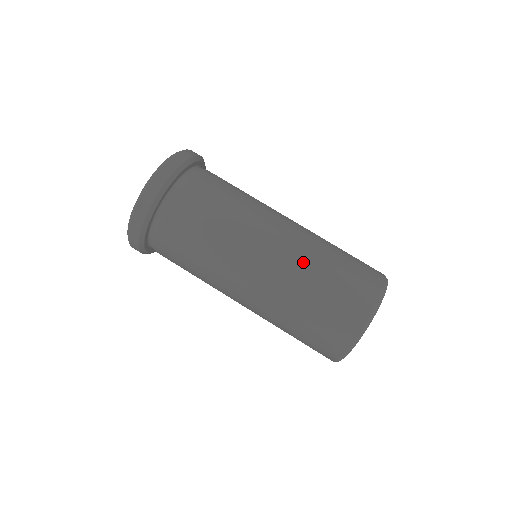
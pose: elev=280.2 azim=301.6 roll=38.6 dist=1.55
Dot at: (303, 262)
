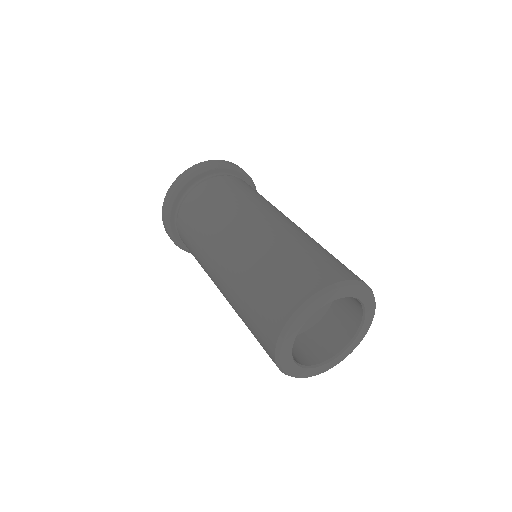
Dot at: (302, 234)
